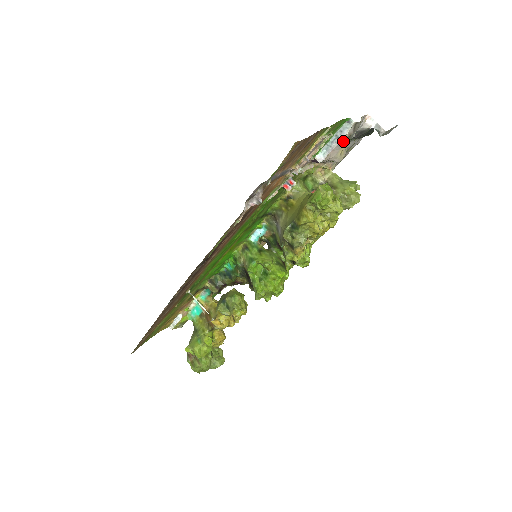
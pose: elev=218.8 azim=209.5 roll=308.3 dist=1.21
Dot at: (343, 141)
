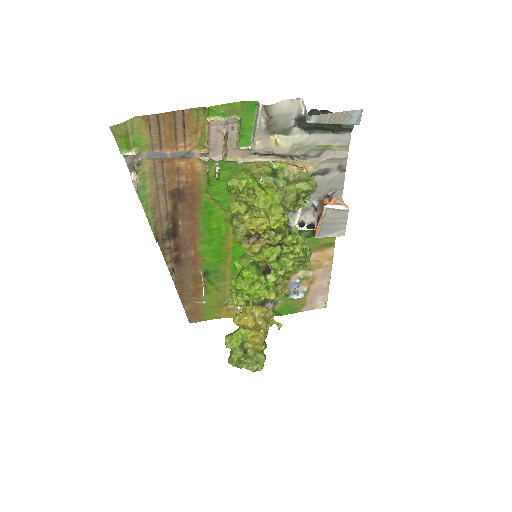
Dot at: (264, 128)
